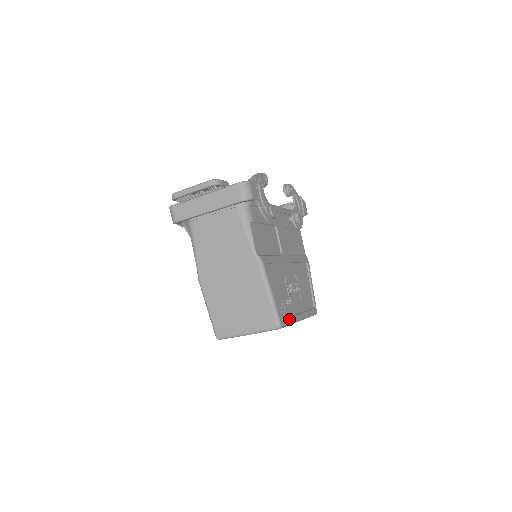
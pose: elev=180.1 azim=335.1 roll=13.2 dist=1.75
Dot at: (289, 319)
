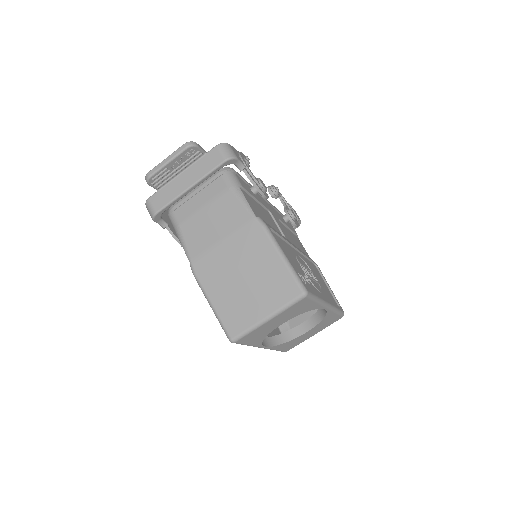
Dot at: (314, 293)
